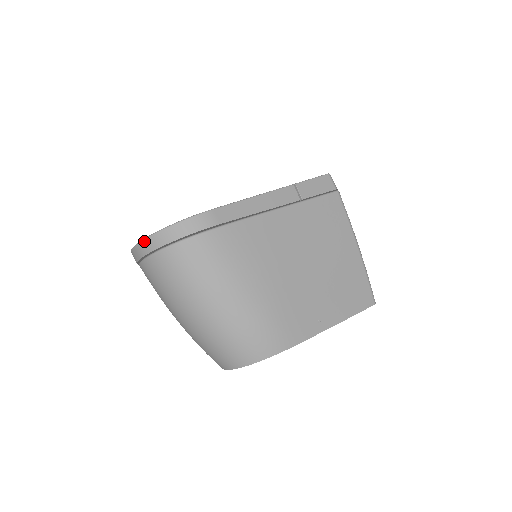
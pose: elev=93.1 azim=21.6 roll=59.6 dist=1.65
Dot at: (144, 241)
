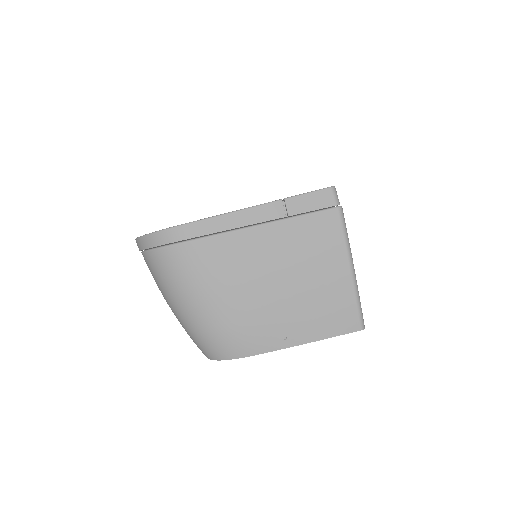
Dot at: (136, 240)
